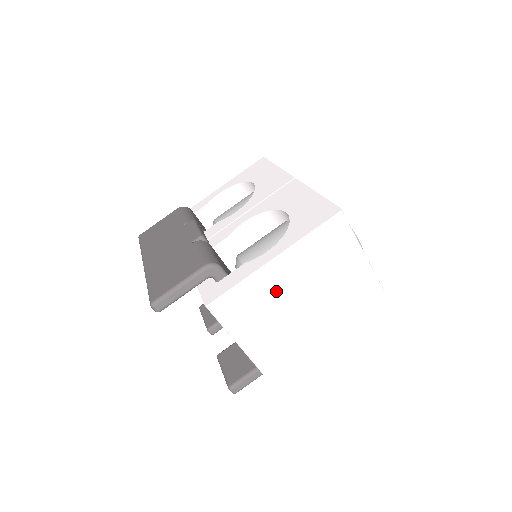
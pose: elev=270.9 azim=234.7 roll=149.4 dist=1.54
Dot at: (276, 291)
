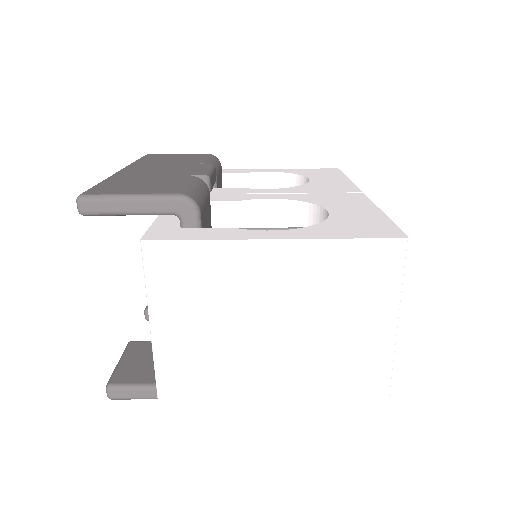
Dot at: (247, 290)
